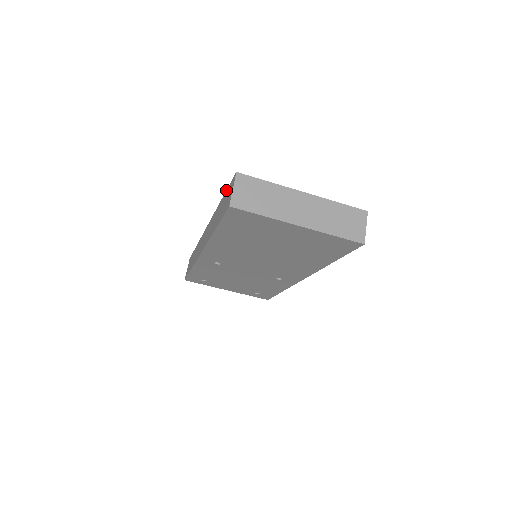
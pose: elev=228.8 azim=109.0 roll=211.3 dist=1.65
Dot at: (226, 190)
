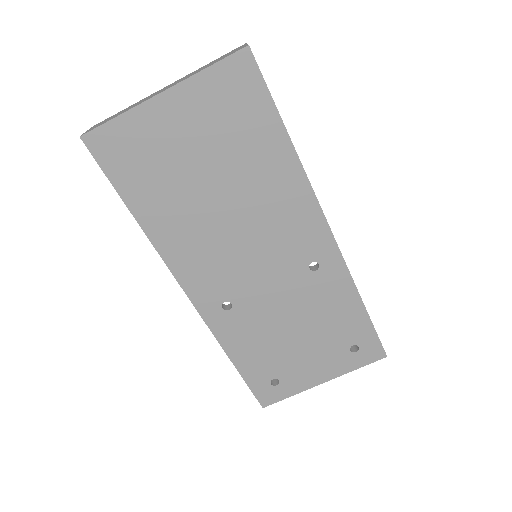
Dot at: occluded
